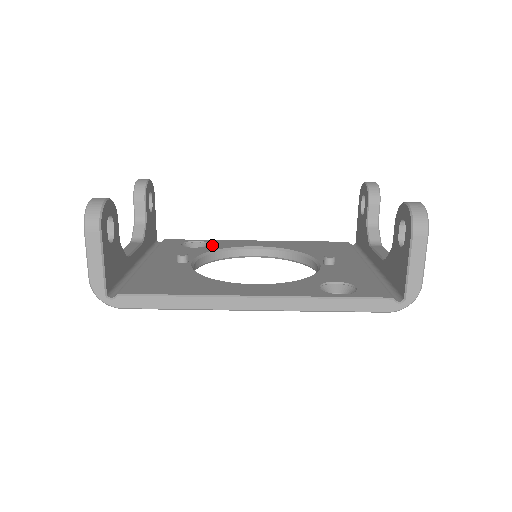
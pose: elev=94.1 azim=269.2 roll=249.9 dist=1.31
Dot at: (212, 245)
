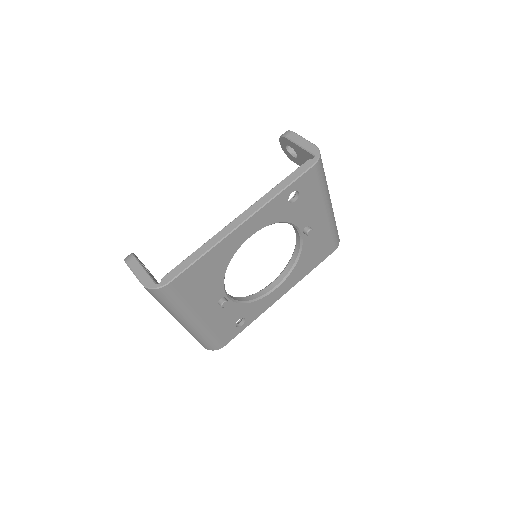
Dot at: occluded
